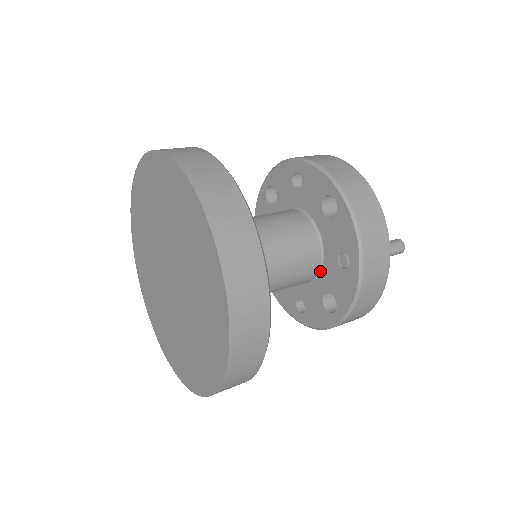
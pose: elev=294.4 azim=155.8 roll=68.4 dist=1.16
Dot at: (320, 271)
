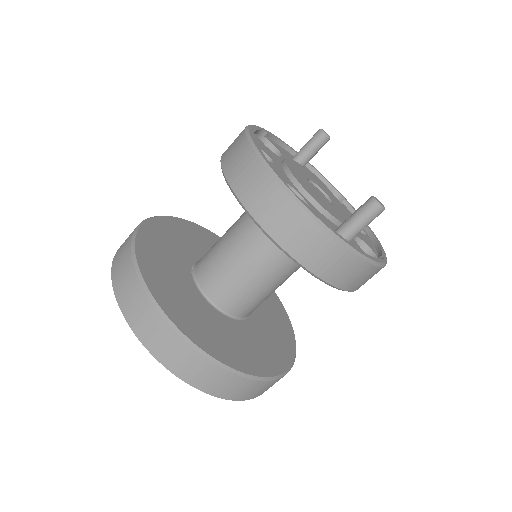
Dot at: occluded
